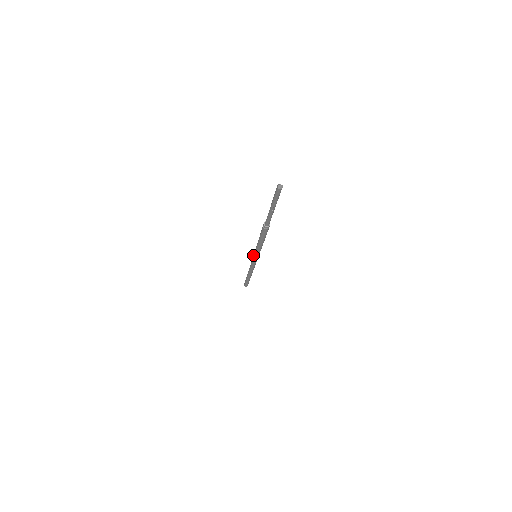
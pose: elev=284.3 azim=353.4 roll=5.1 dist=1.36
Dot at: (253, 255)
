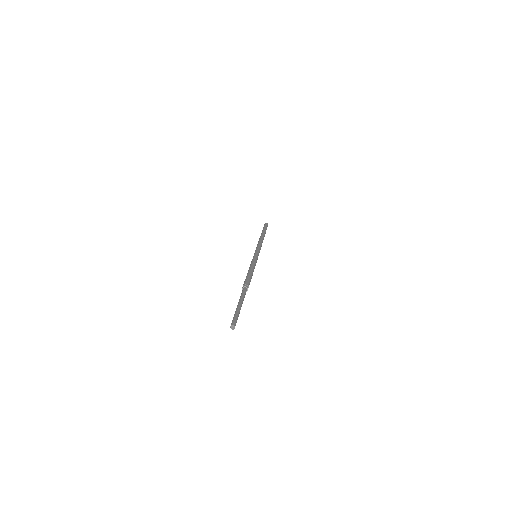
Dot at: (254, 254)
